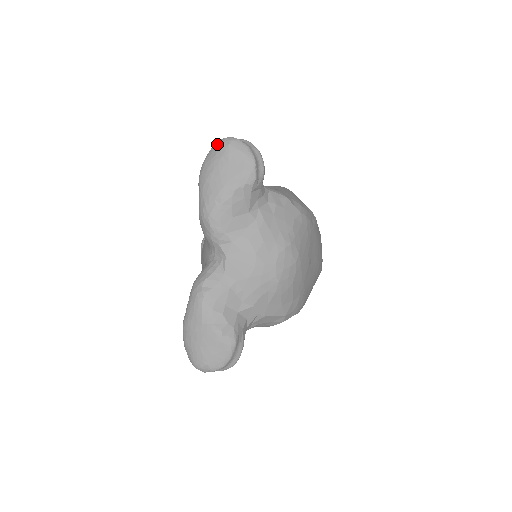
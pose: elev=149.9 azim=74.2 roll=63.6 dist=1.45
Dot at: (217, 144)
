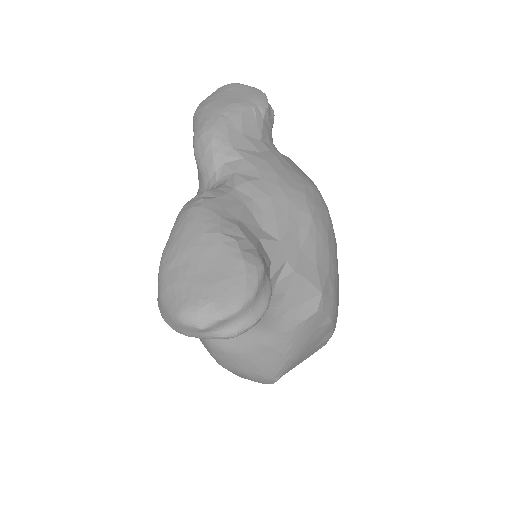
Dot at: (217, 89)
